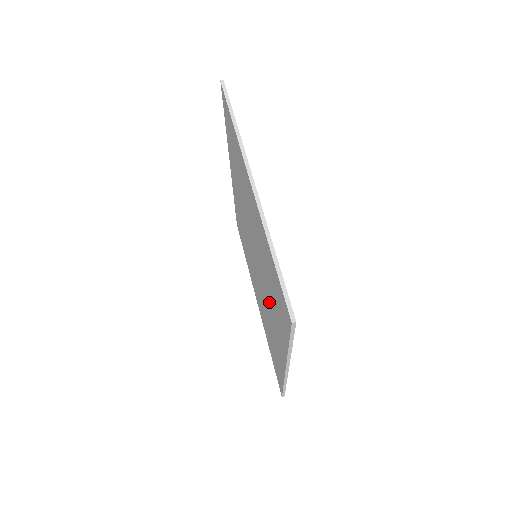
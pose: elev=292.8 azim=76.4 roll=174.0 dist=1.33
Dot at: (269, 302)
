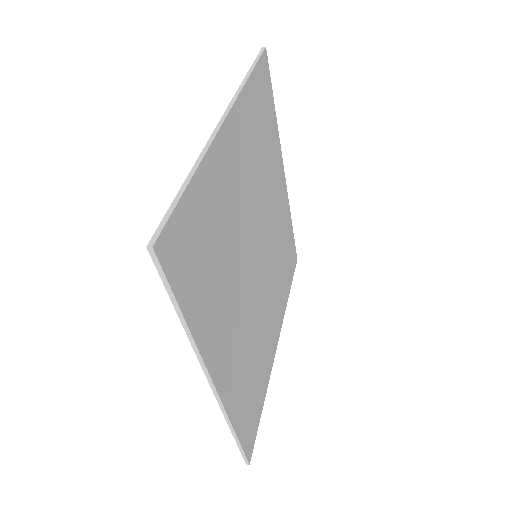
Dot at: occluded
